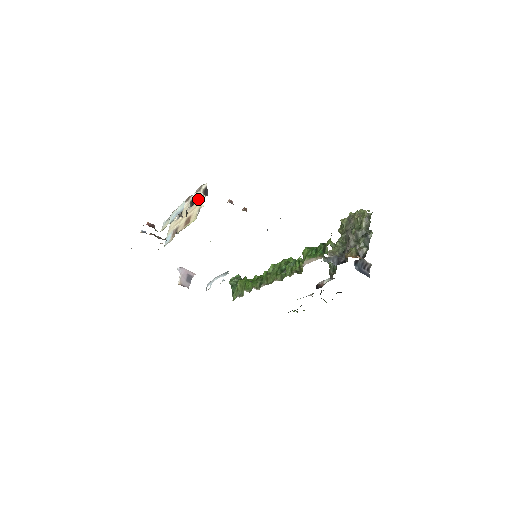
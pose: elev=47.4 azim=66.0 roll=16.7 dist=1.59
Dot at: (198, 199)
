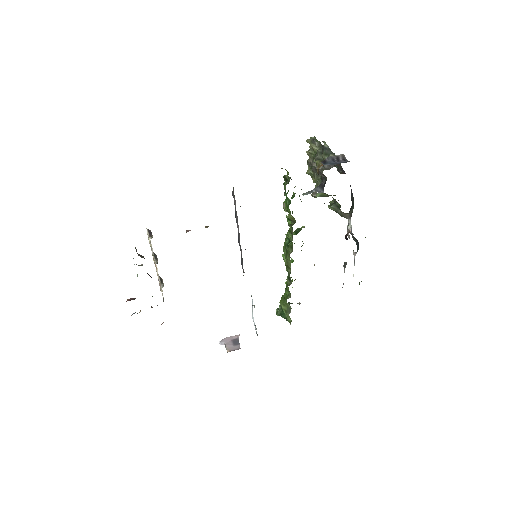
Dot at: occluded
